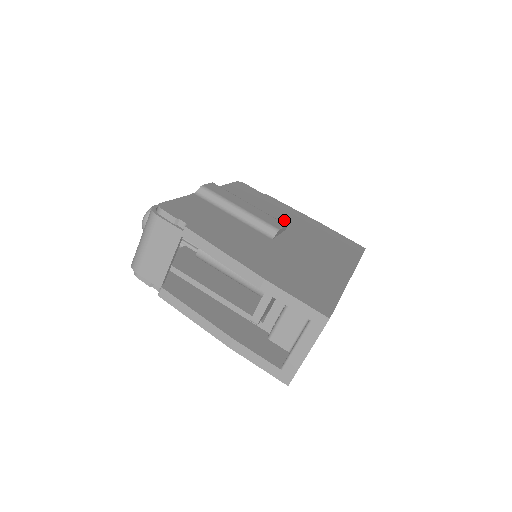
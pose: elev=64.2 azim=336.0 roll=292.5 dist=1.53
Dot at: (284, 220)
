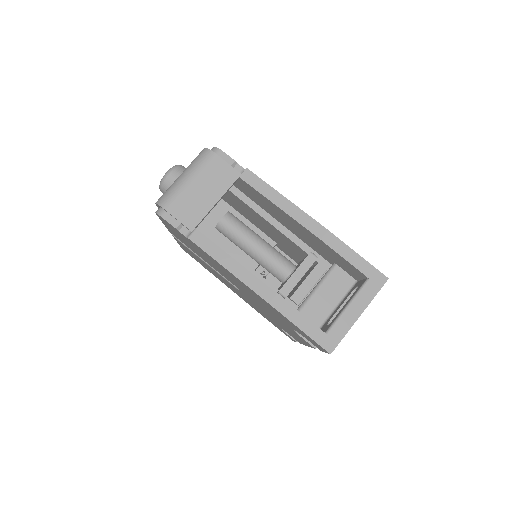
Dot at: occluded
